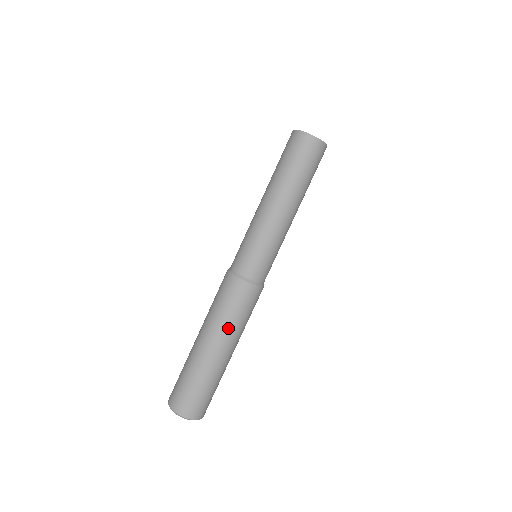
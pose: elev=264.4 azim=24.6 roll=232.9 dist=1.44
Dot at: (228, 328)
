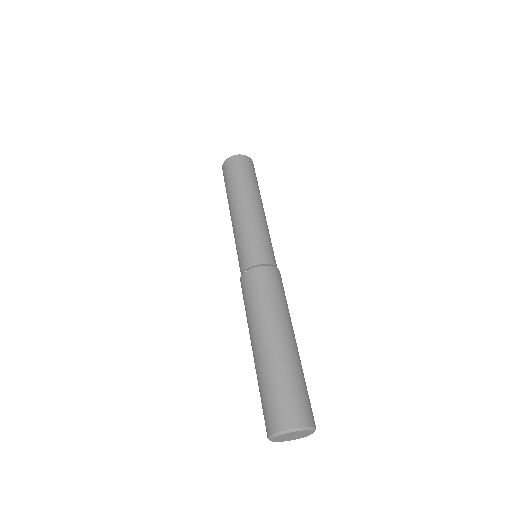
Dot at: (257, 316)
